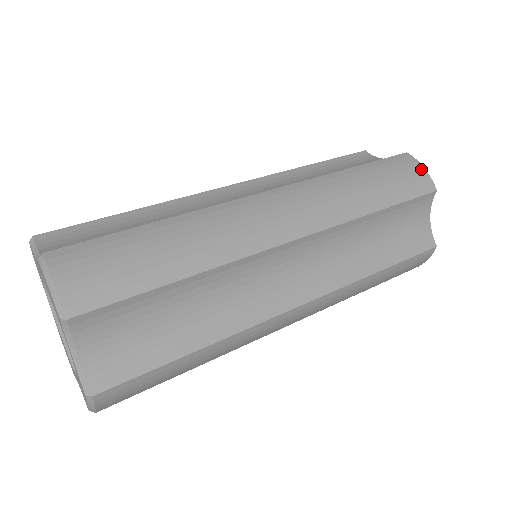
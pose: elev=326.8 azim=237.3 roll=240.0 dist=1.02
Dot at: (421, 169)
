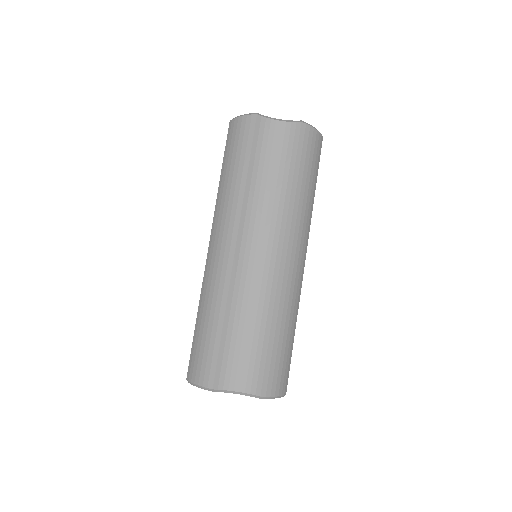
Dot at: (315, 133)
